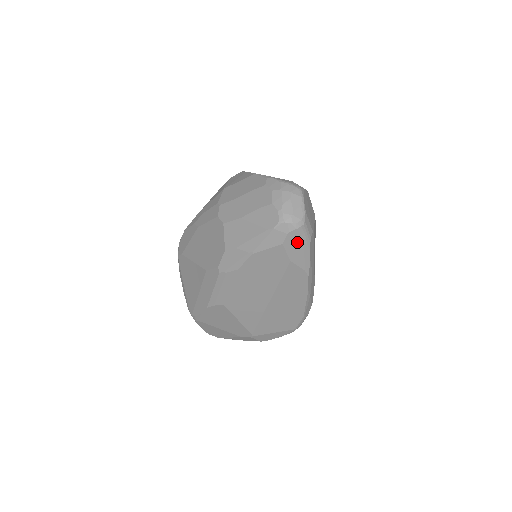
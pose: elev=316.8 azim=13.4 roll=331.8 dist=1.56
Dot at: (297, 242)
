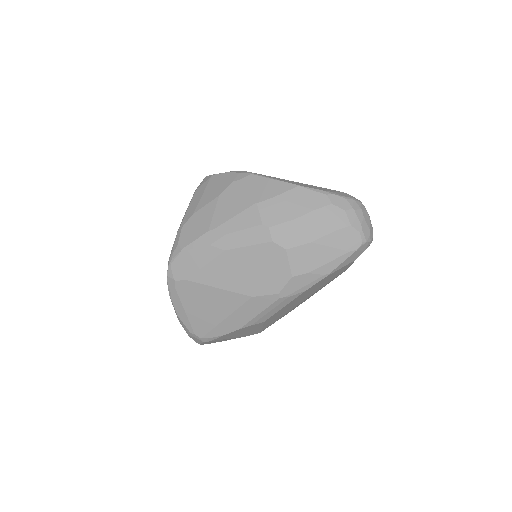
Dot at: occluded
